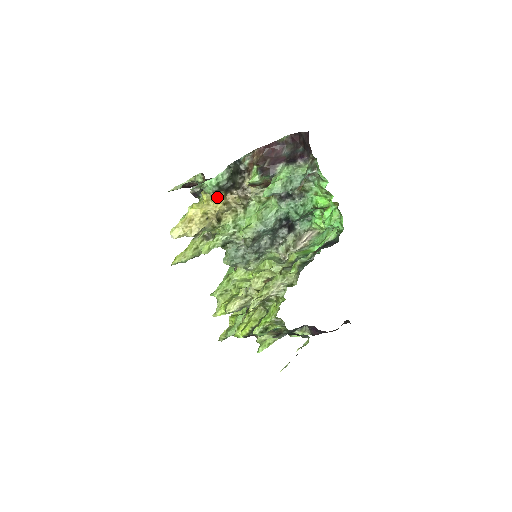
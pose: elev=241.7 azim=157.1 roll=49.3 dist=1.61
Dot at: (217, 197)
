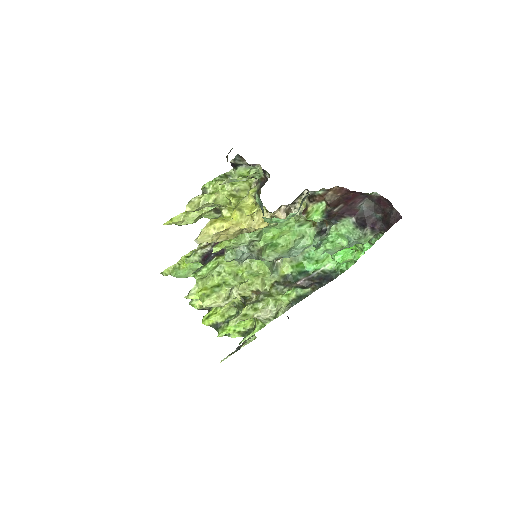
Dot at: (265, 210)
